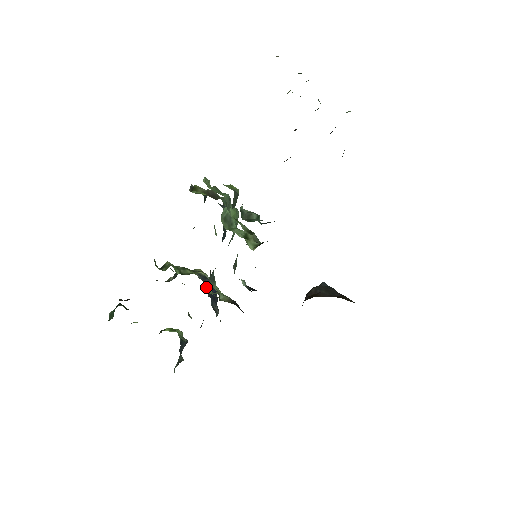
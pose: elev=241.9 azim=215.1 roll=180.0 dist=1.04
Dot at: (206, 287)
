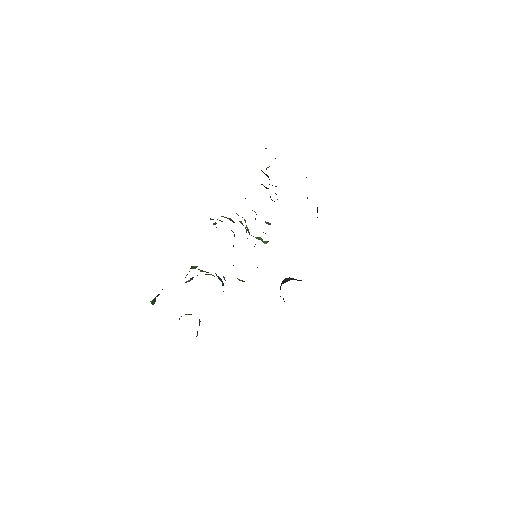
Dot at: occluded
